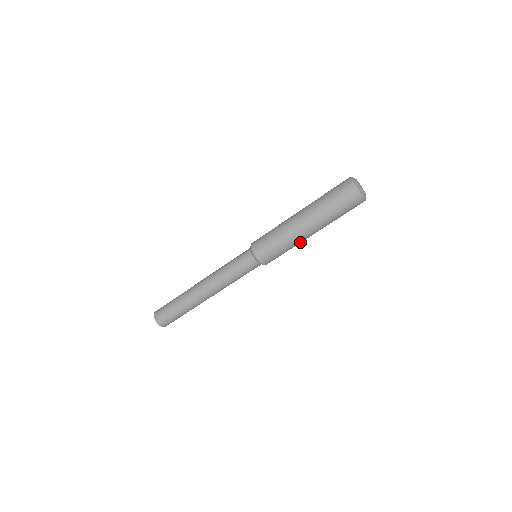
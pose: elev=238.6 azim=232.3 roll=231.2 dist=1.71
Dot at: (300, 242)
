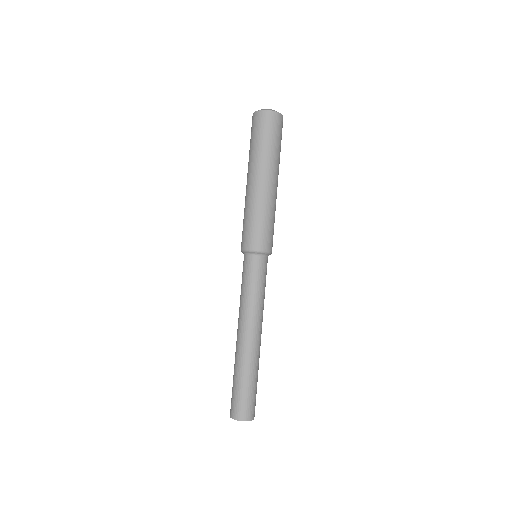
Dot at: (264, 199)
